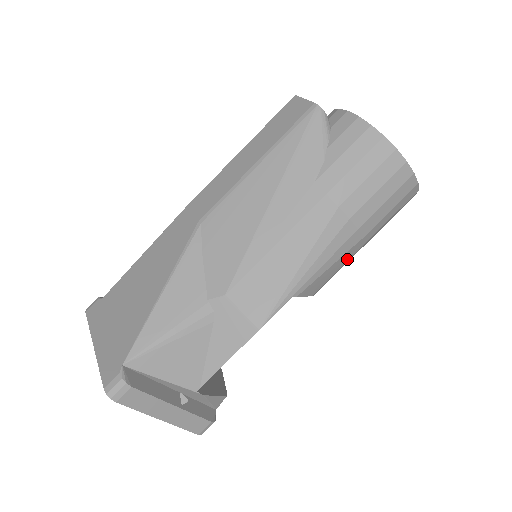
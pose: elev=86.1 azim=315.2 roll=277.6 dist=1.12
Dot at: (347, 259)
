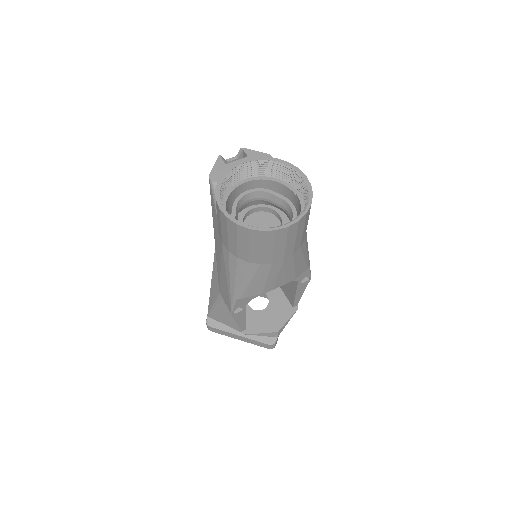
Dot at: (266, 274)
